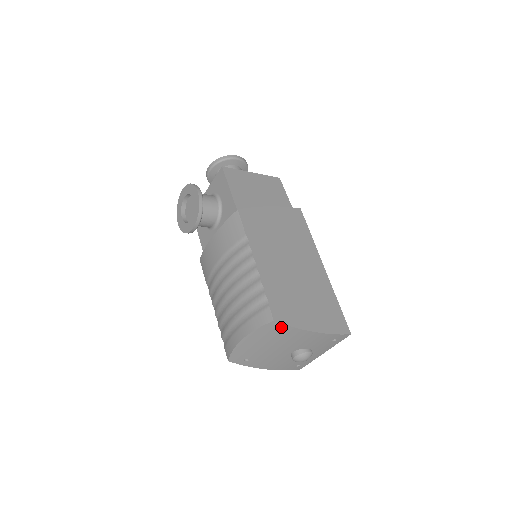
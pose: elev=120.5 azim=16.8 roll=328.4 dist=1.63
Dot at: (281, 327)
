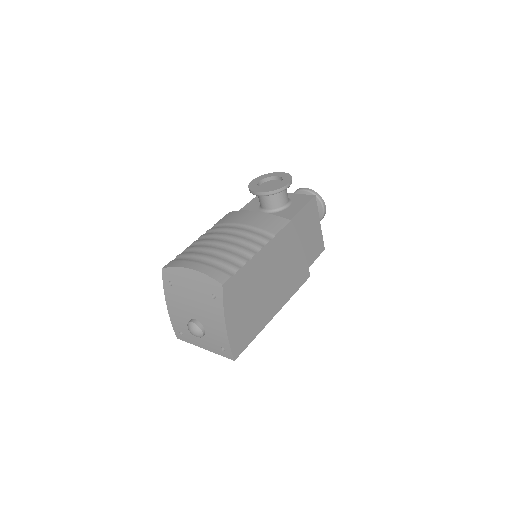
Dot at: (219, 294)
